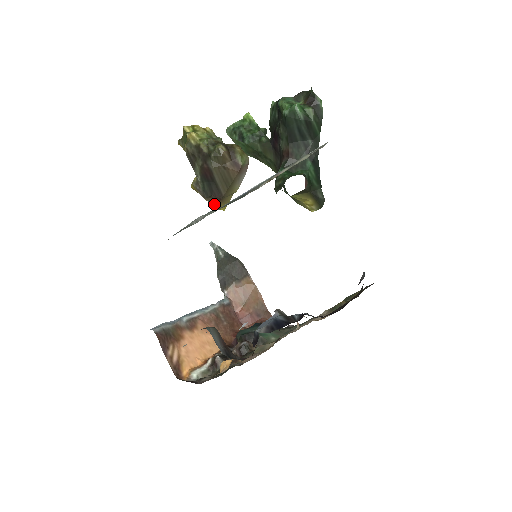
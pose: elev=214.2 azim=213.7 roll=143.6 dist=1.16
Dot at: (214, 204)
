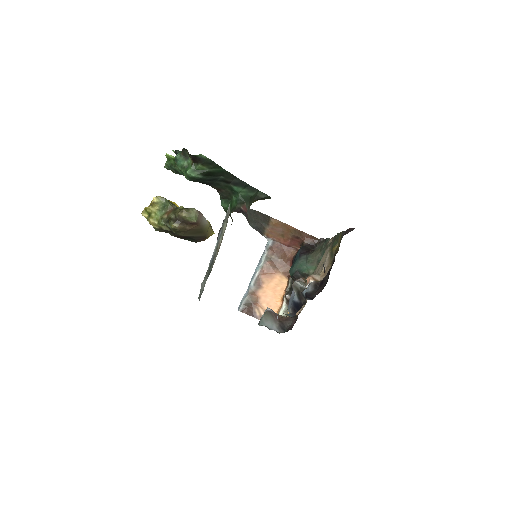
Dot at: (204, 240)
